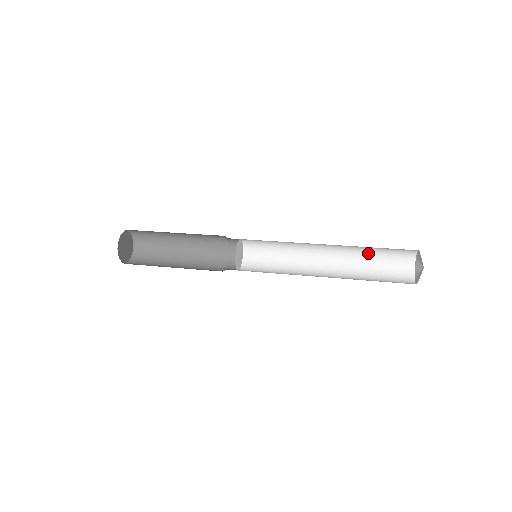
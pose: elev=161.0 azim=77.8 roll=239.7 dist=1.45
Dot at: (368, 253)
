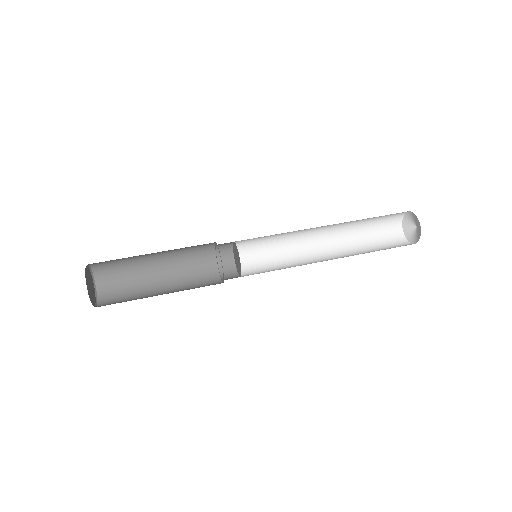
Dot at: (364, 219)
